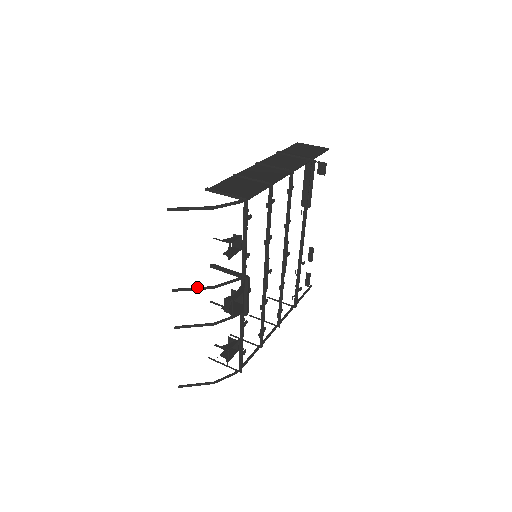
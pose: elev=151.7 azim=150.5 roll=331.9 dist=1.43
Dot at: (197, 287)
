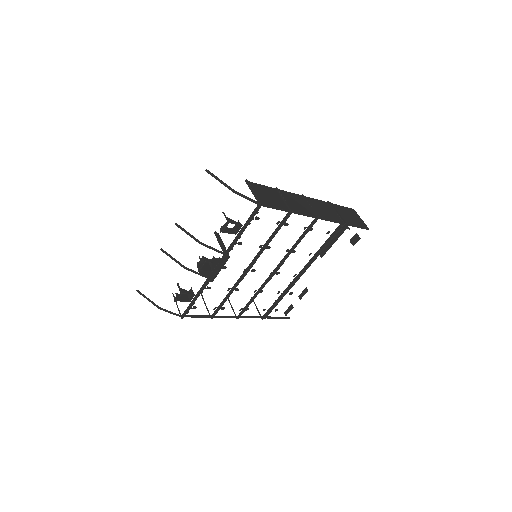
Dot at: occluded
